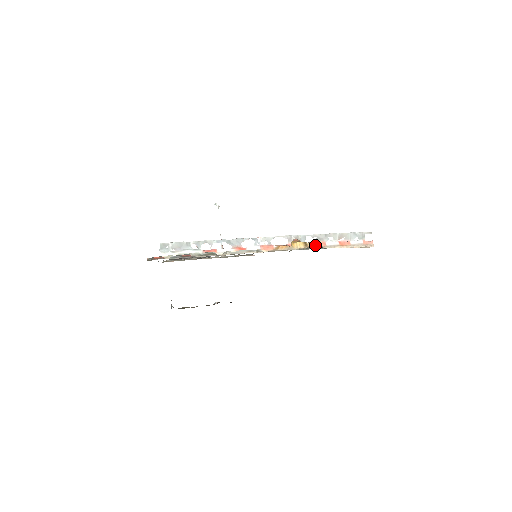
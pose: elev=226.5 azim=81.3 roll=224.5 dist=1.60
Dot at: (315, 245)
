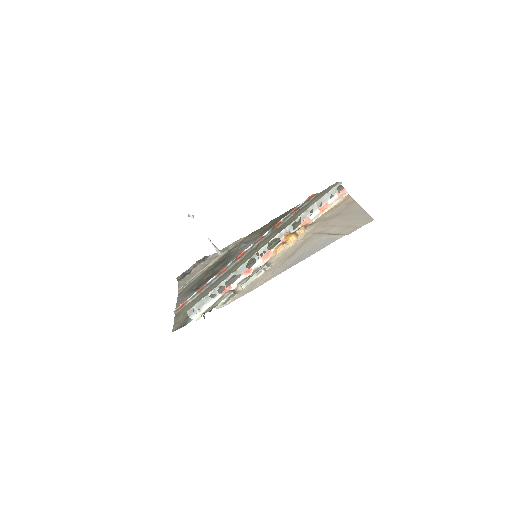
Dot at: (304, 230)
